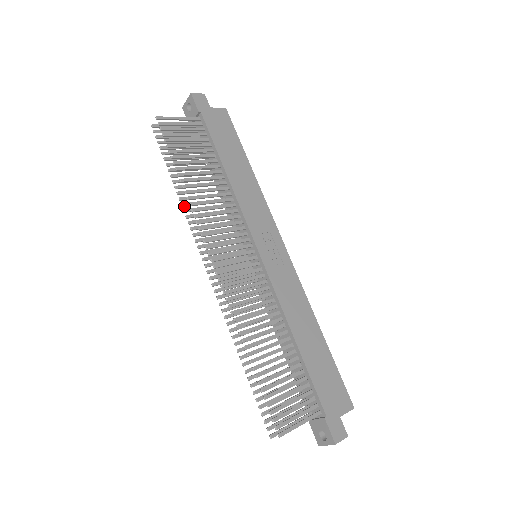
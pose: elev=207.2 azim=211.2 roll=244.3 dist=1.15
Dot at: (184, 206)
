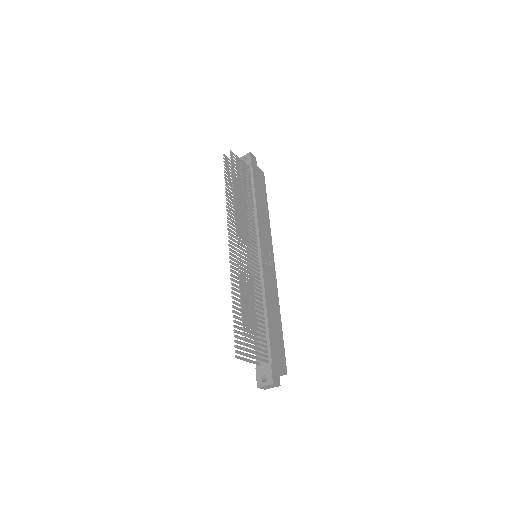
Dot at: (227, 204)
